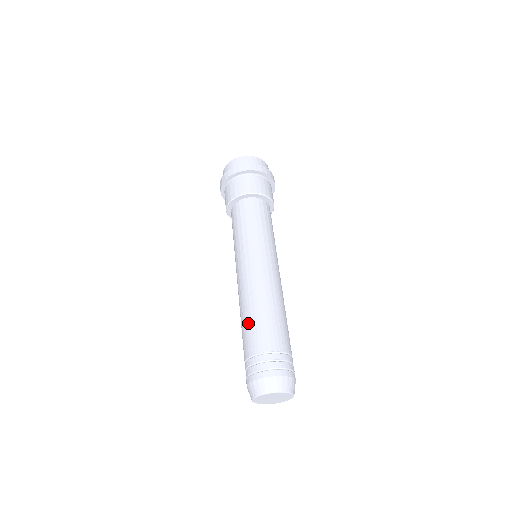
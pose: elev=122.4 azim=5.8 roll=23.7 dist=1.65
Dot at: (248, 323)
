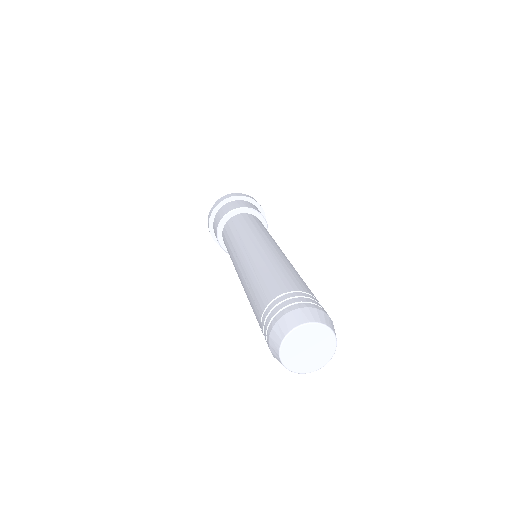
Dot at: (250, 301)
